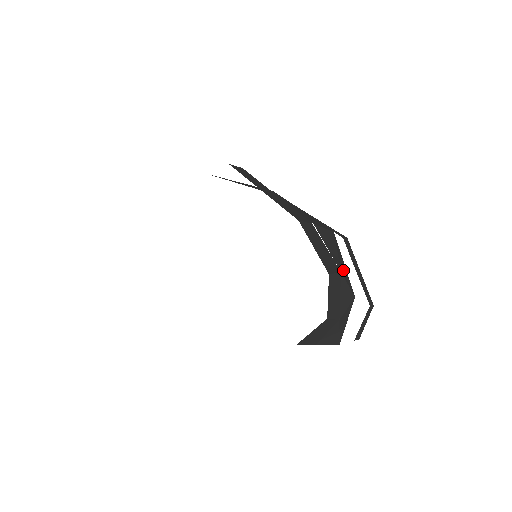
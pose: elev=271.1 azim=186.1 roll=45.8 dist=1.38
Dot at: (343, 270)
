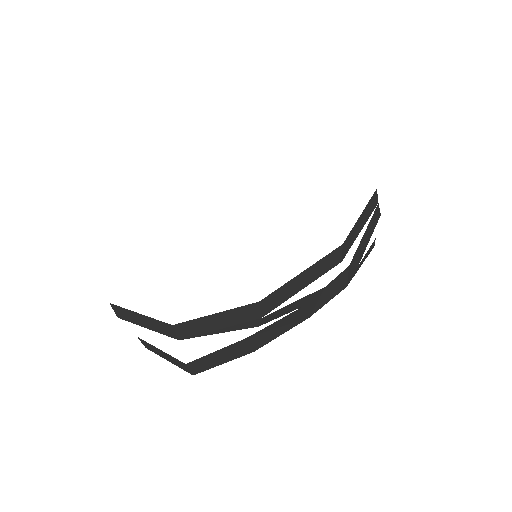
Dot at: occluded
